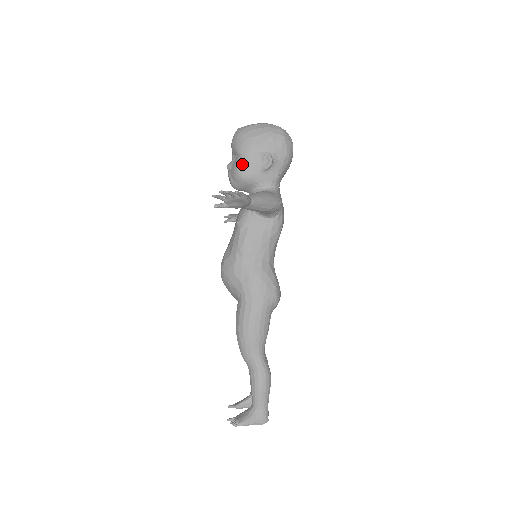
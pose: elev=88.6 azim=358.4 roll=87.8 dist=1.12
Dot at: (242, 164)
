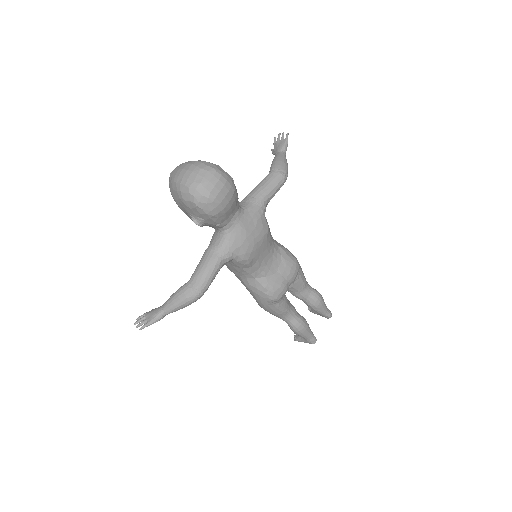
Dot at: occluded
